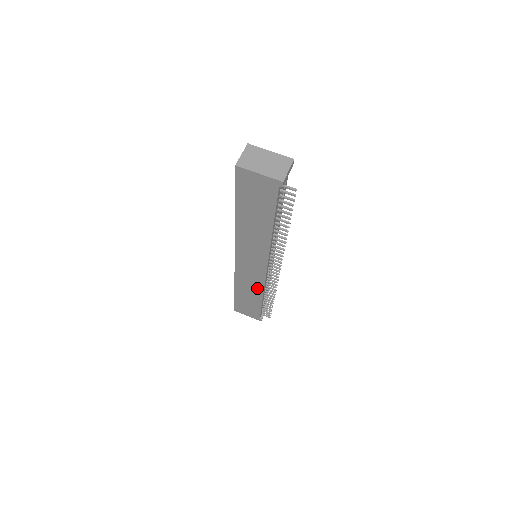
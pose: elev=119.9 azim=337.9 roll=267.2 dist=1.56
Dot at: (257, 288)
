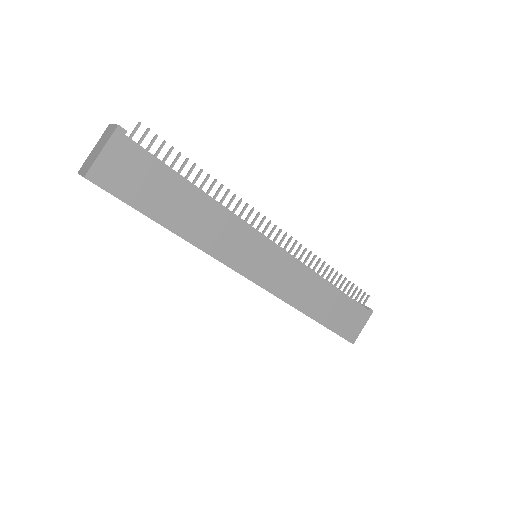
Dot at: (308, 279)
